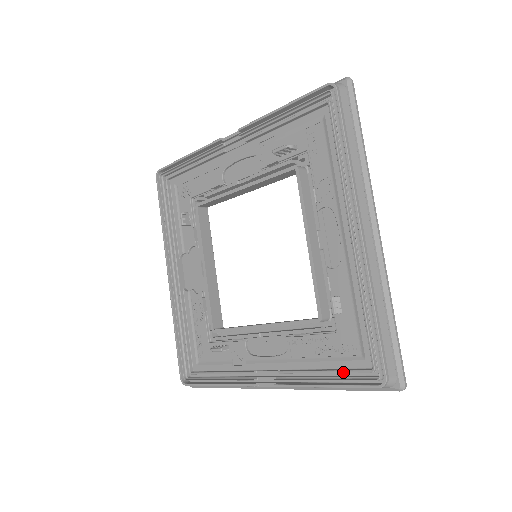
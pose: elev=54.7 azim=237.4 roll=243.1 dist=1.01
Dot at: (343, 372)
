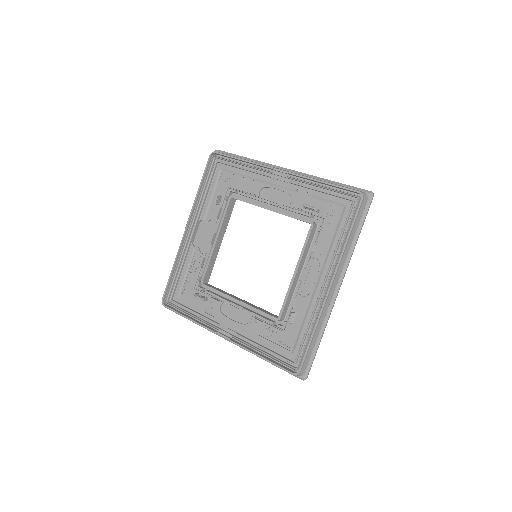
Dot at: (276, 355)
